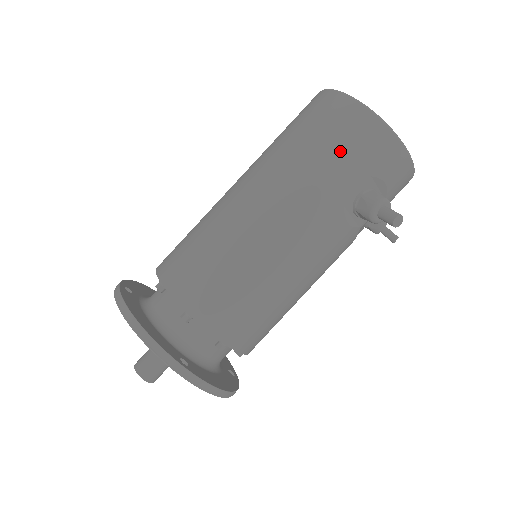
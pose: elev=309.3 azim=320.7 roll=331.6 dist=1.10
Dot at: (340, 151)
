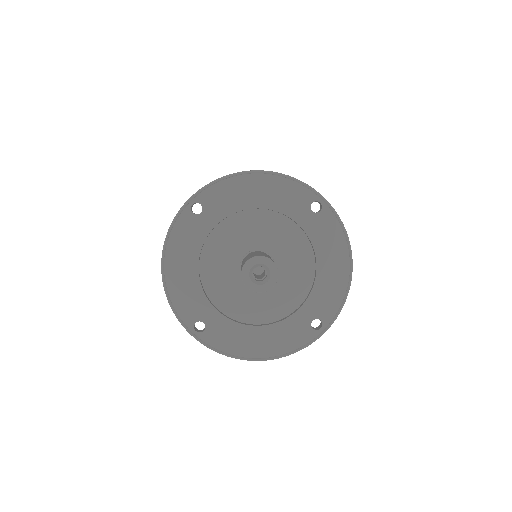
Dot at: occluded
